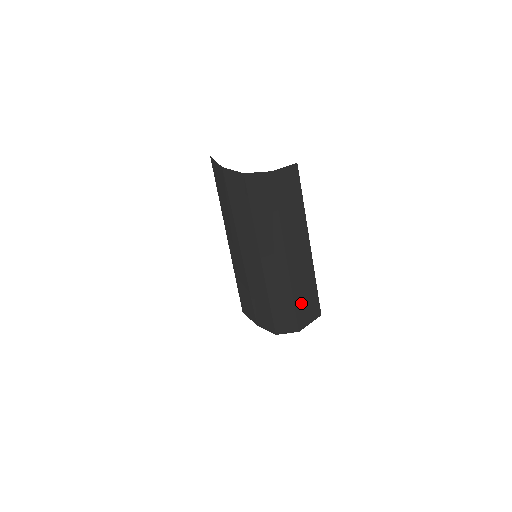
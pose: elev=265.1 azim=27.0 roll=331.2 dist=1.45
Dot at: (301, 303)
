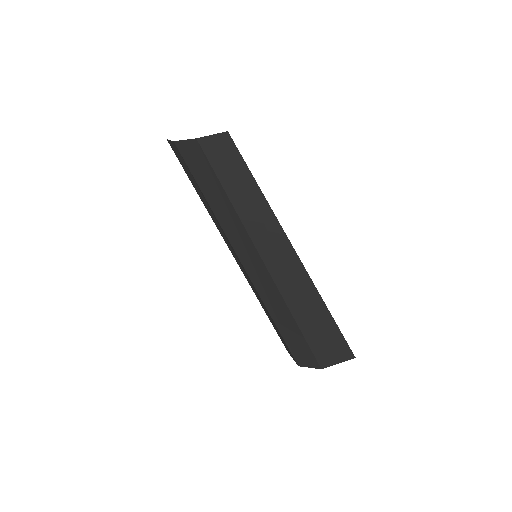
Dot at: (309, 325)
